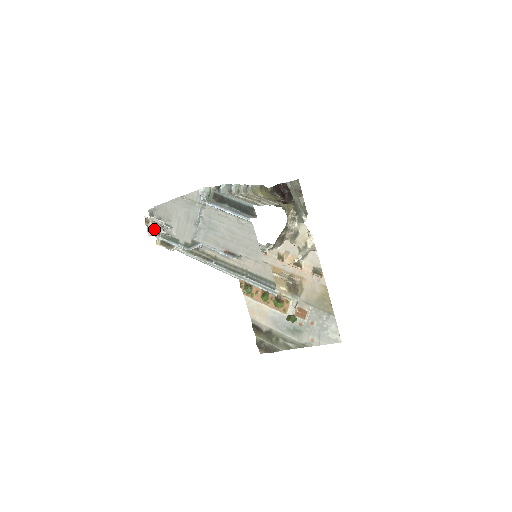
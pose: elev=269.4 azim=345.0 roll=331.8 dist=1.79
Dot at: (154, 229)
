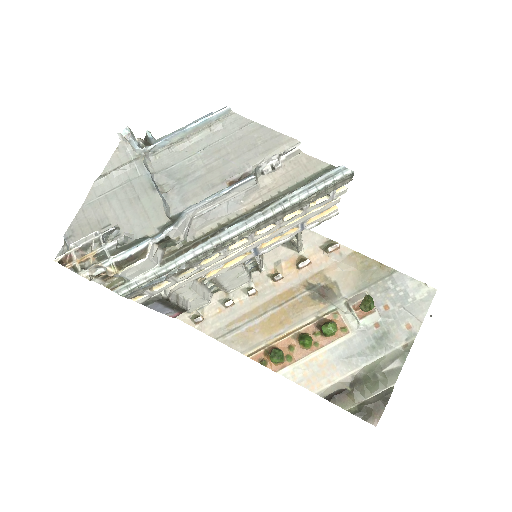
Dot at: (89, 258)
